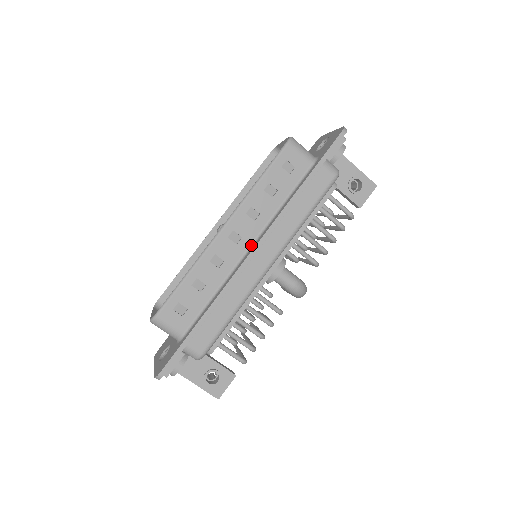
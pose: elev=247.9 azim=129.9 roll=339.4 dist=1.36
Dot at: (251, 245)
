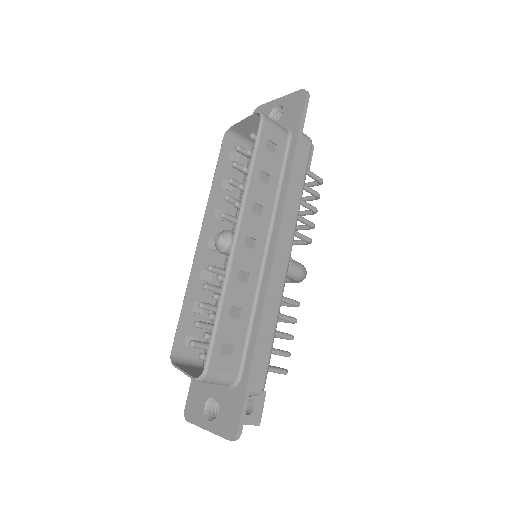
Dot at: (266, 245)
